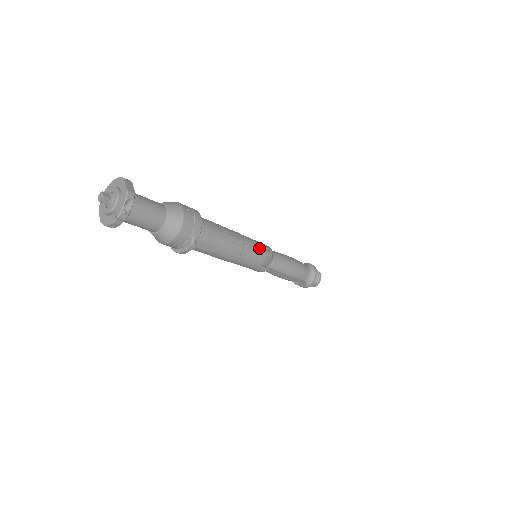
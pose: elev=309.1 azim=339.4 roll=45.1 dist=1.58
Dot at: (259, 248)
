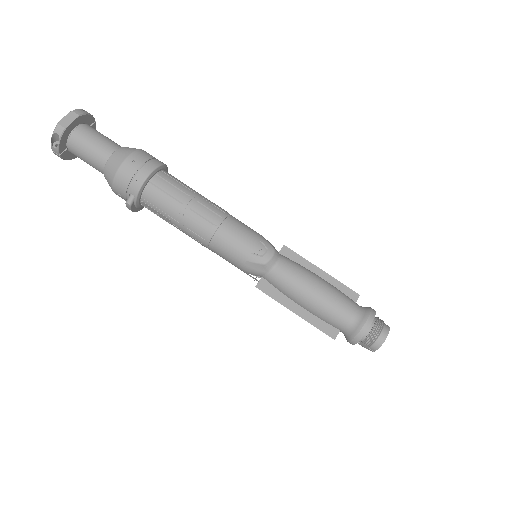
Dot at: (241, 245)
